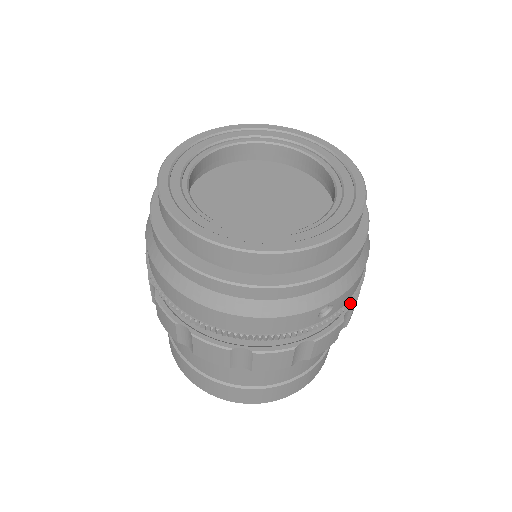
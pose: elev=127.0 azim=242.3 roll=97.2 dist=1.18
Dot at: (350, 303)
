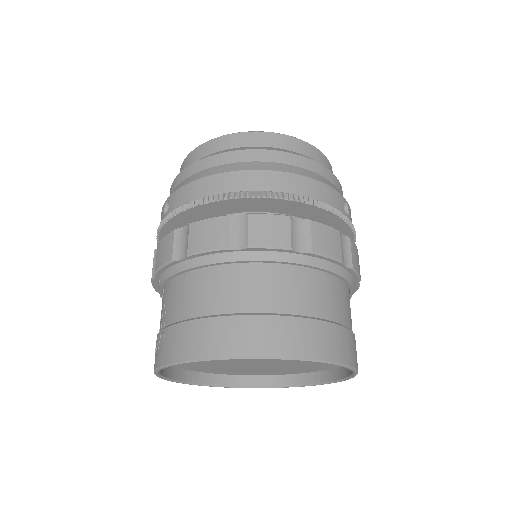
Dot at: (355, 239)
